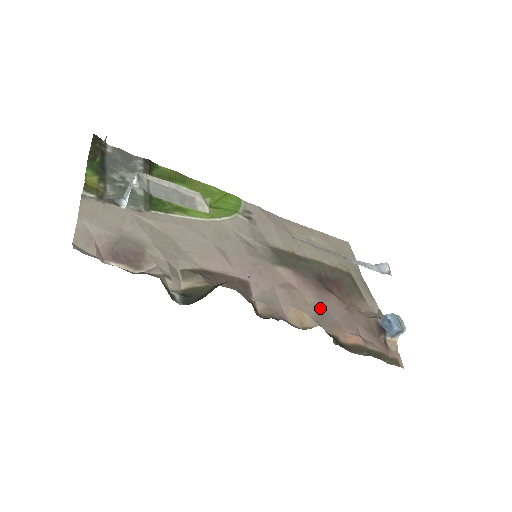
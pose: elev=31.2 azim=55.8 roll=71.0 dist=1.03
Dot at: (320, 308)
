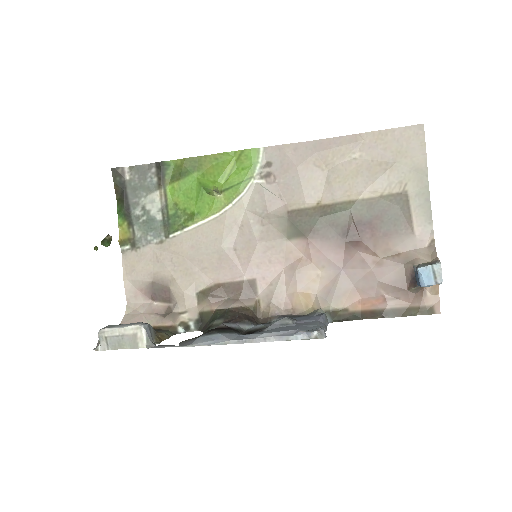
Dot at: (334, 277)
